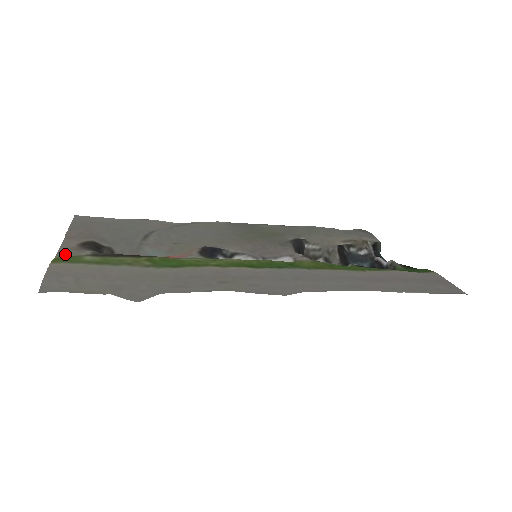
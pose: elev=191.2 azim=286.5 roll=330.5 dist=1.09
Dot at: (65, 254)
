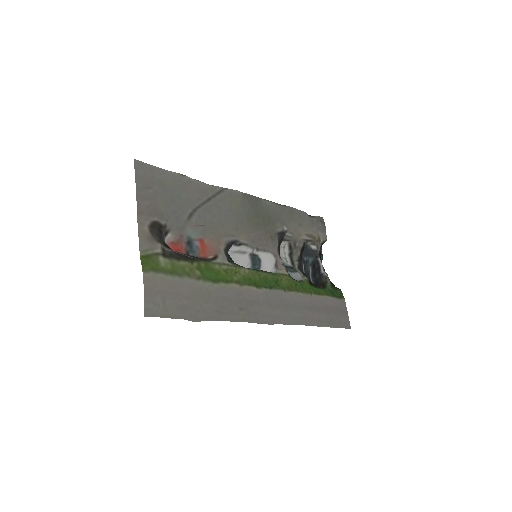
Dot at: (145, 249)
